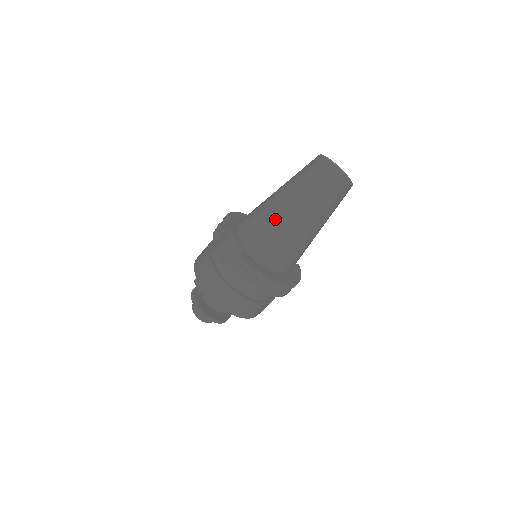
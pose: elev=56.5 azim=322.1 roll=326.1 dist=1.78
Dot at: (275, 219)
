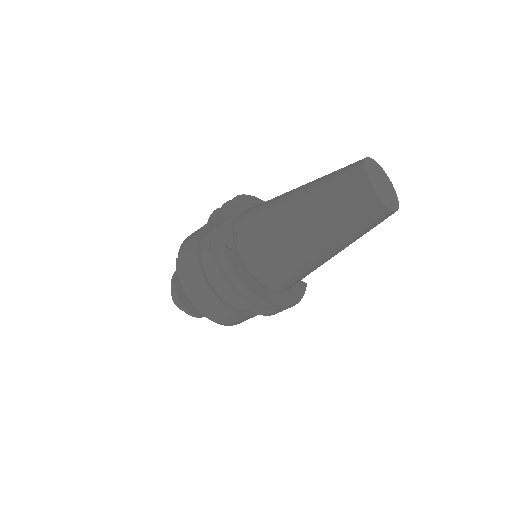
Dot at: (282, 220)
